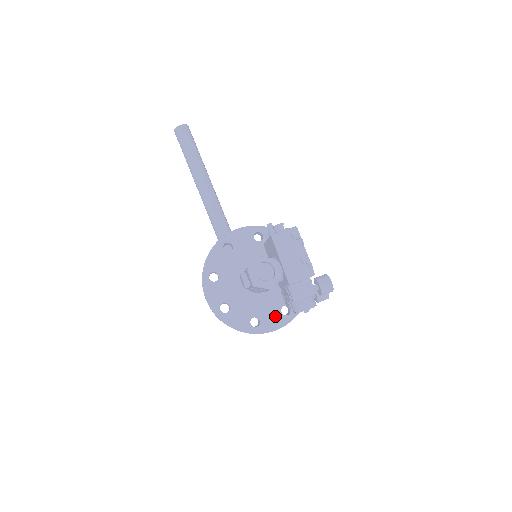
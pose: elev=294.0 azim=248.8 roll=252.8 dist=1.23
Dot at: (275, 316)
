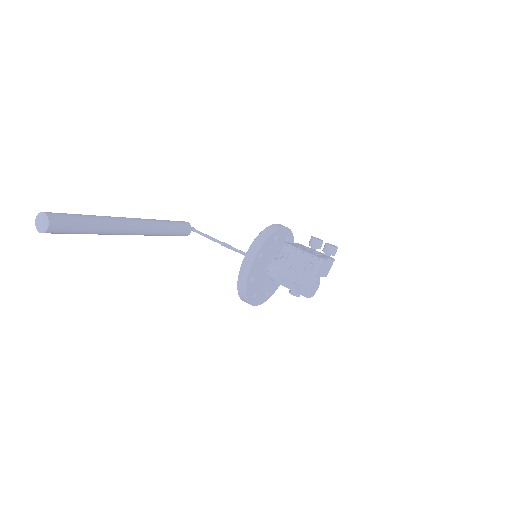
Dot at: occluded
